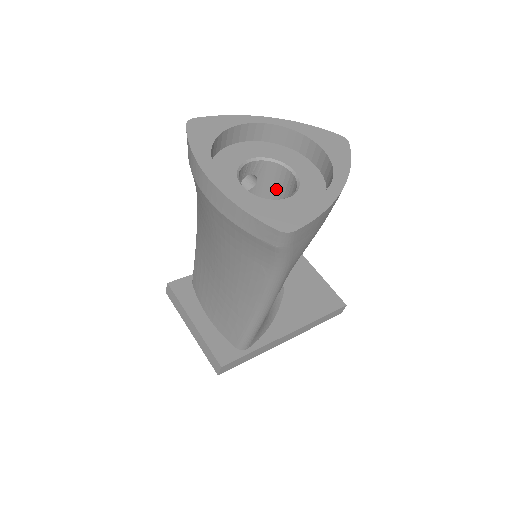
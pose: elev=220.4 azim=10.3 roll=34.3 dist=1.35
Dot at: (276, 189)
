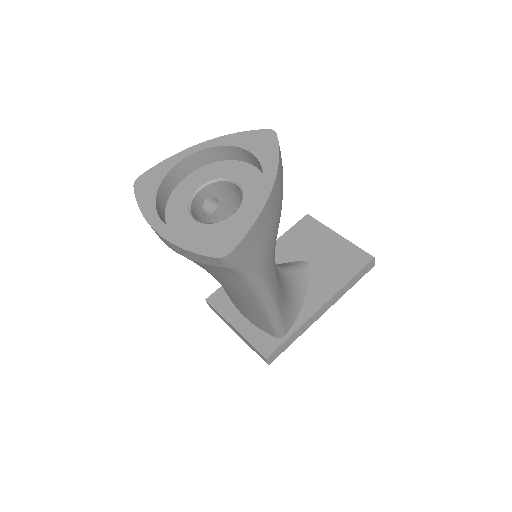
Dot at: (236, 200)
